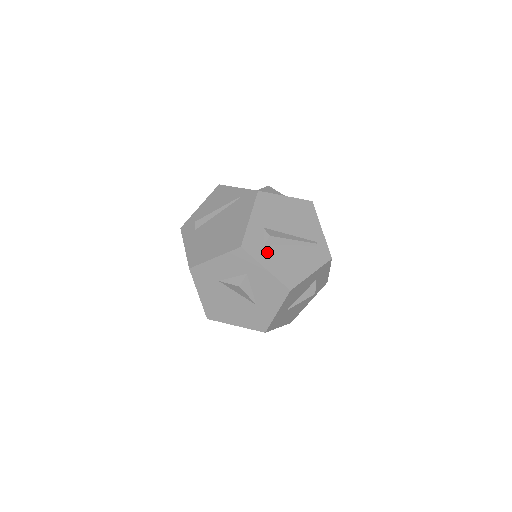
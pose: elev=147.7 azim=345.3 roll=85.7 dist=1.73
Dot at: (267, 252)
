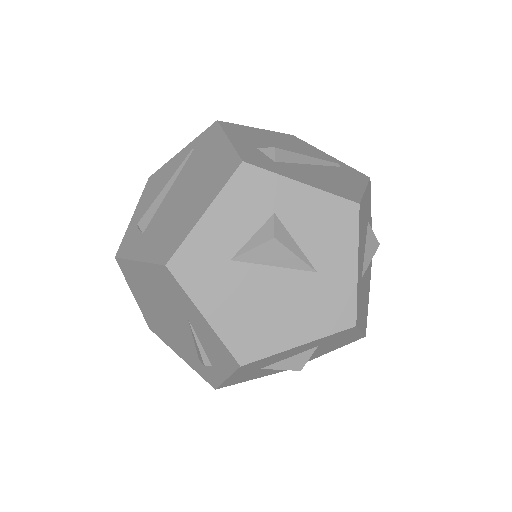
Dot at: (285, 168)
